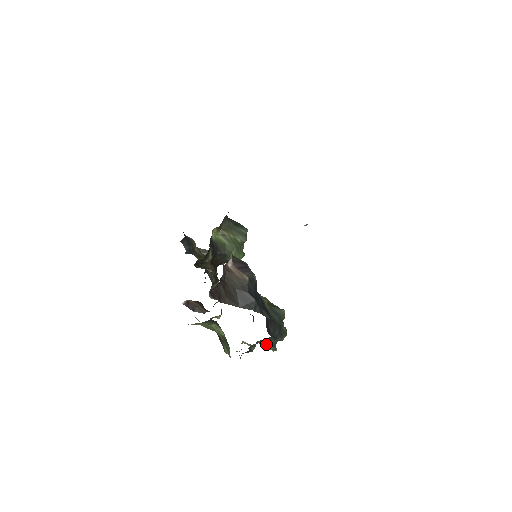
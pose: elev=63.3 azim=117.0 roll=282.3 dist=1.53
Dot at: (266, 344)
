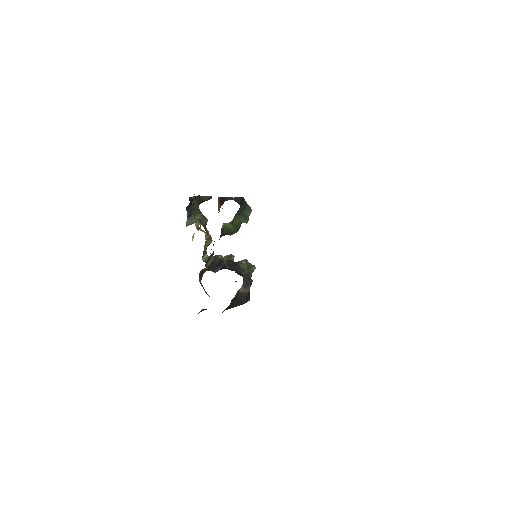
Dot at: occluded
